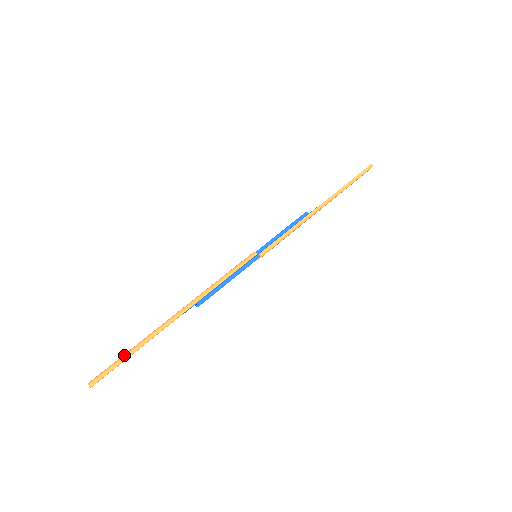
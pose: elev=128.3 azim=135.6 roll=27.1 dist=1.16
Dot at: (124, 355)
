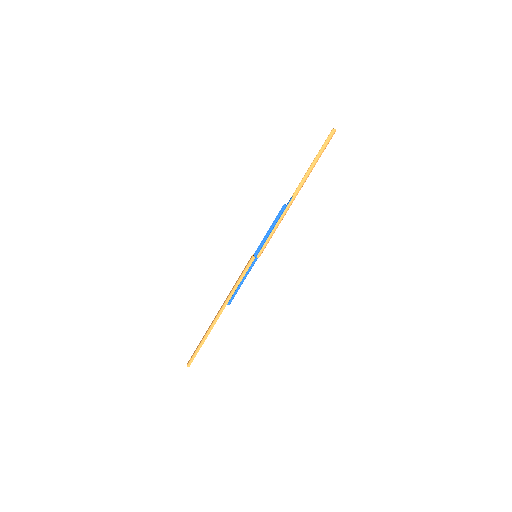
Dot at: (198, 347)
